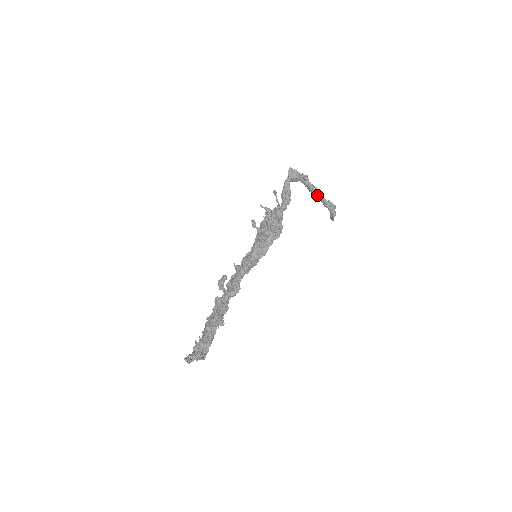
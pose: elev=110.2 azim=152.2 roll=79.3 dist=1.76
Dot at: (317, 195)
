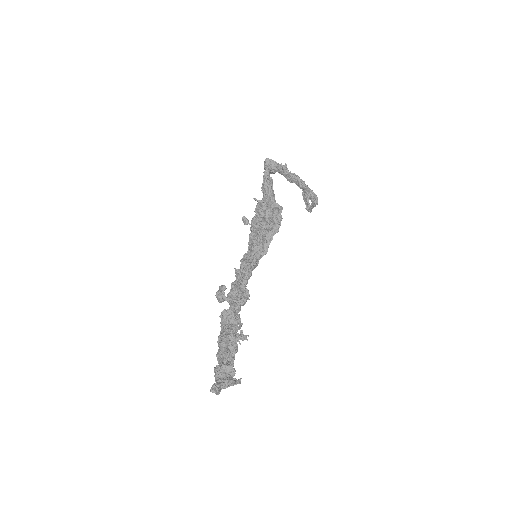
Dot at: (300, 184)
